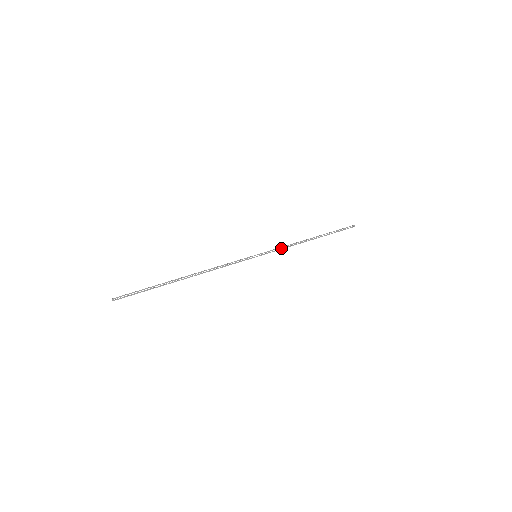
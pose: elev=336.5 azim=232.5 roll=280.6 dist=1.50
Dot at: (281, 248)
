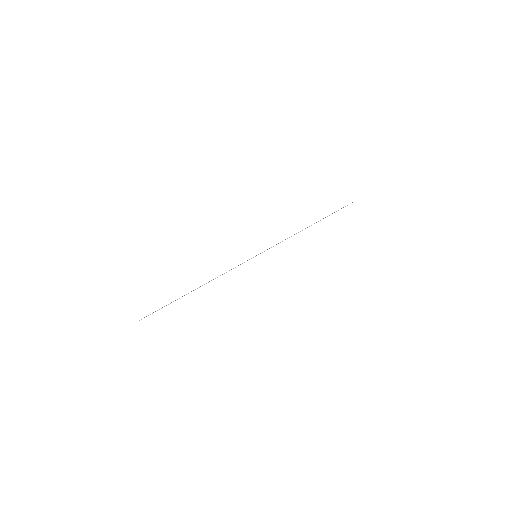
Dot at: occluded
